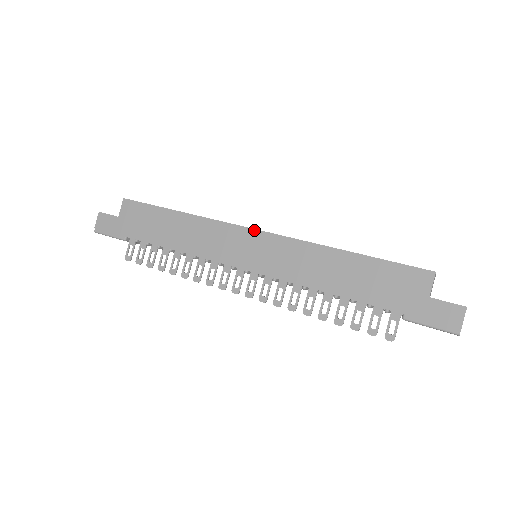
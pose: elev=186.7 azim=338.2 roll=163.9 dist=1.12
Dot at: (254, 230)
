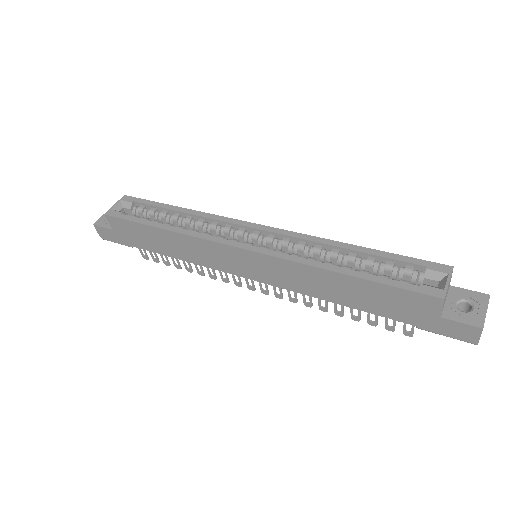
Dot at: (241, 249)
